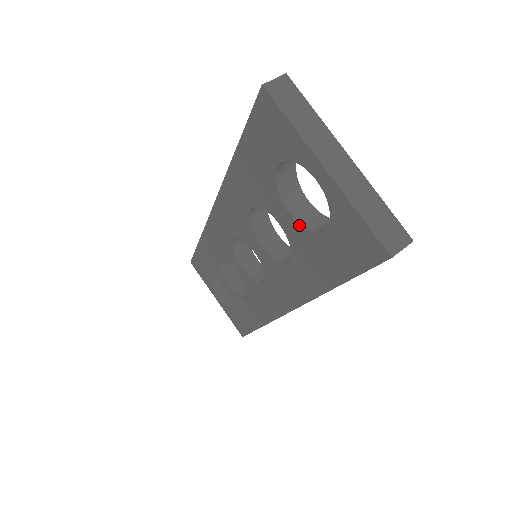
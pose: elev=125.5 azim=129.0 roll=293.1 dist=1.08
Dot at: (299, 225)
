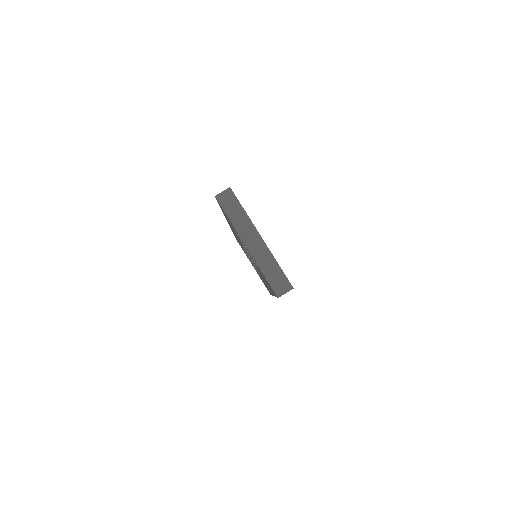
Dot at: (253, 260)
